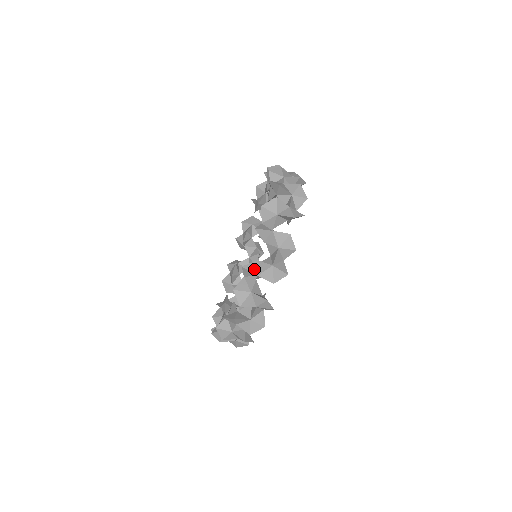
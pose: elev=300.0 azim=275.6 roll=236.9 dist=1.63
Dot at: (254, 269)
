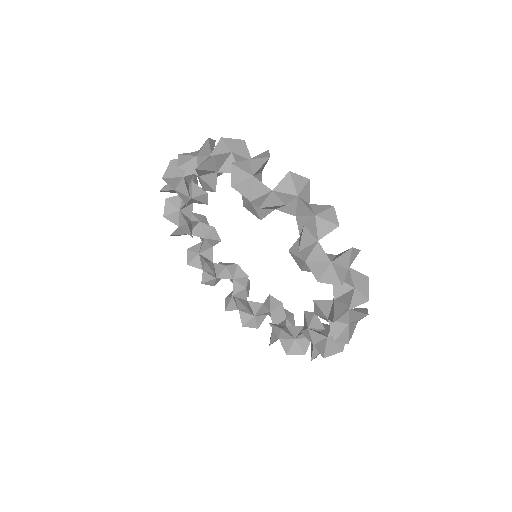
Dot at: (334, 350)
